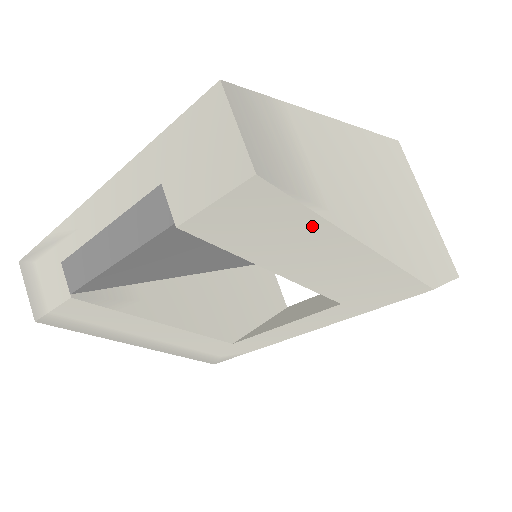
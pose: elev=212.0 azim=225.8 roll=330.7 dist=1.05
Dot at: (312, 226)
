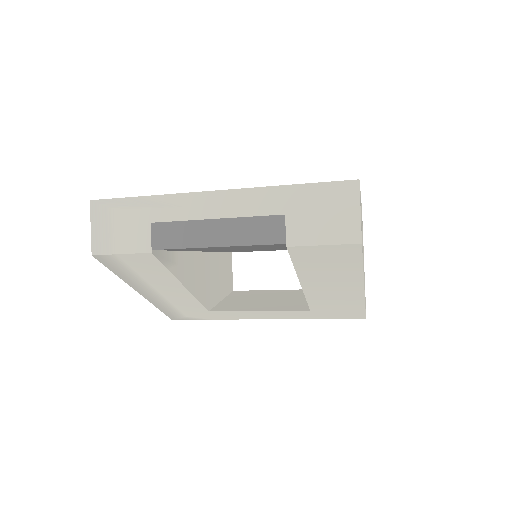
Dot at: (353, 272)
